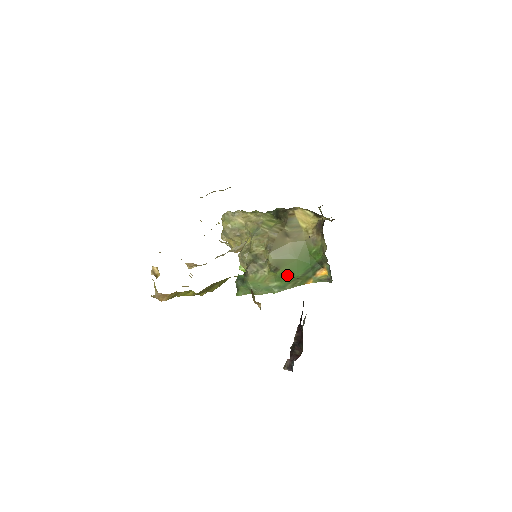
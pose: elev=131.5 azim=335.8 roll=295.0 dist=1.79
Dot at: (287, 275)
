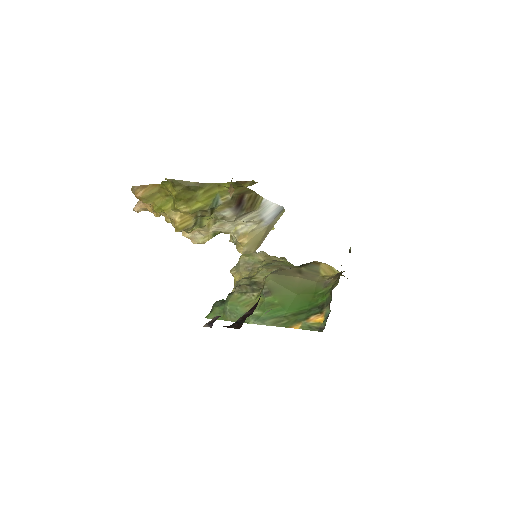
Dot at: (275, 306)
